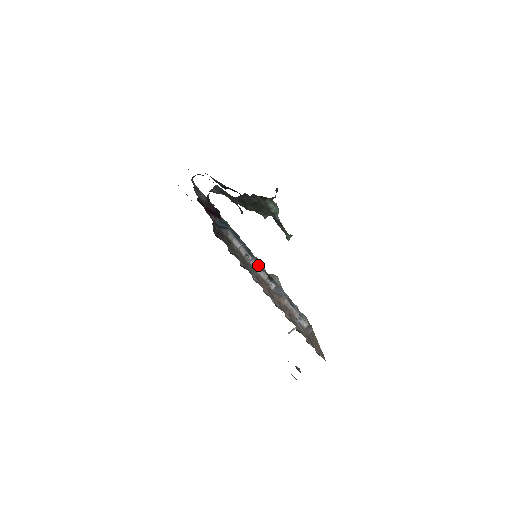
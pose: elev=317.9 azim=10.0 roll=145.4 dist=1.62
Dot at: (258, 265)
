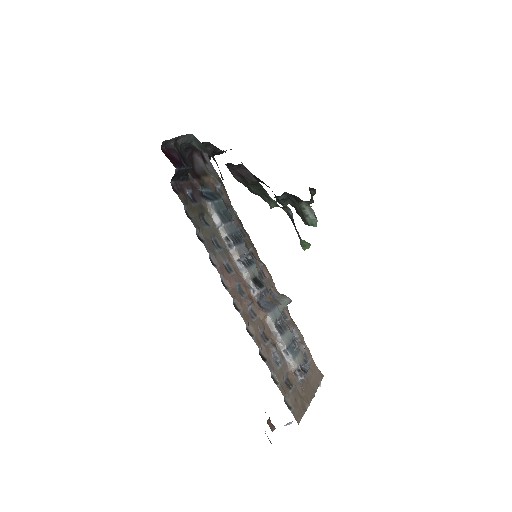
Dot at: (243, 259)
